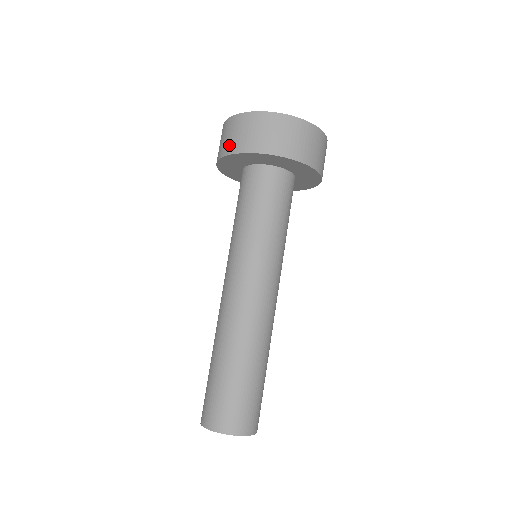
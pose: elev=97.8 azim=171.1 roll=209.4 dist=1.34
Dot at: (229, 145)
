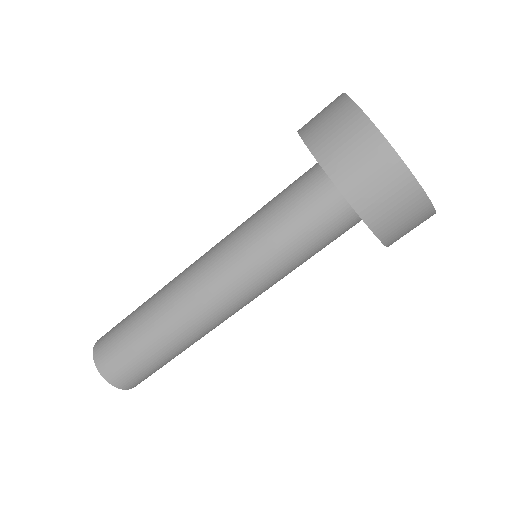
Dot at: occluded
